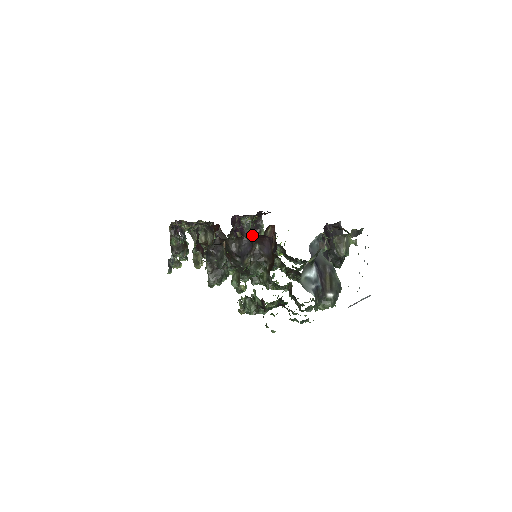
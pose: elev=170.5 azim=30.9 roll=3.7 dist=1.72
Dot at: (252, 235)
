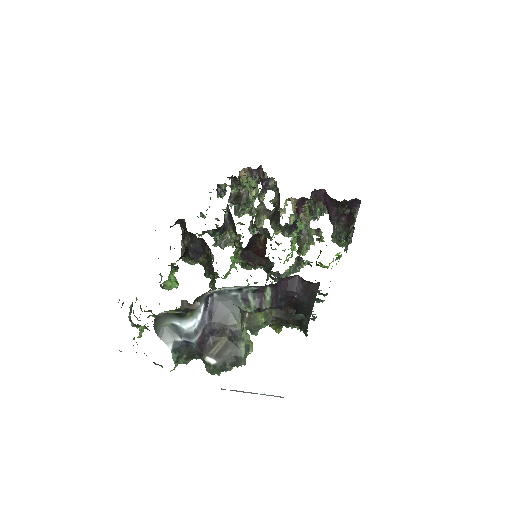
Dot at: occluded
